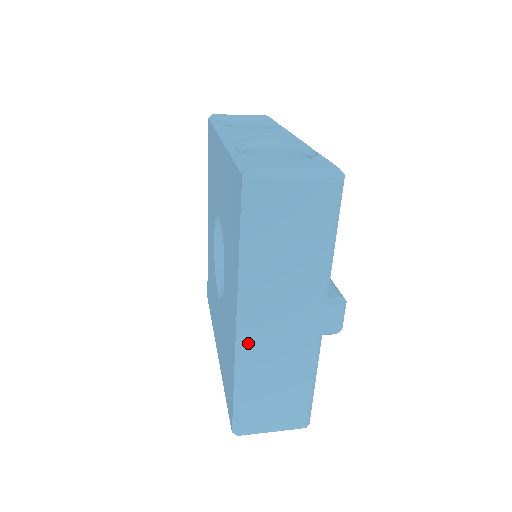
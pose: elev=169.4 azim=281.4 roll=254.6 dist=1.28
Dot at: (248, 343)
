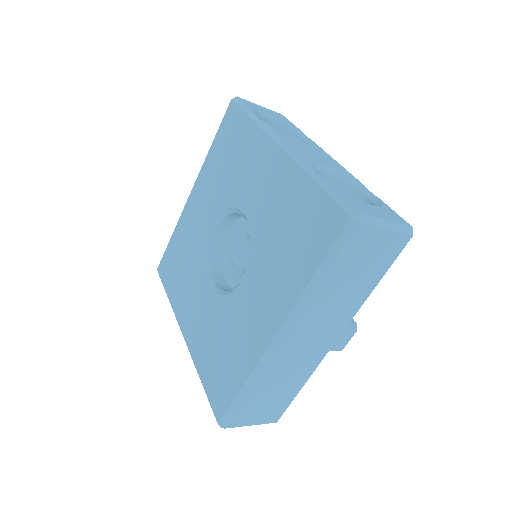
Dot at: (277, 354)
